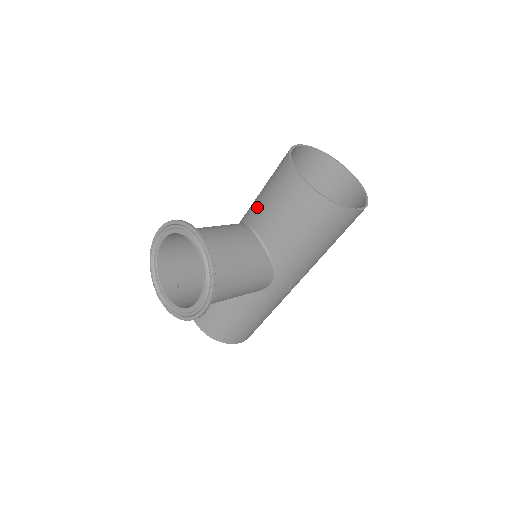
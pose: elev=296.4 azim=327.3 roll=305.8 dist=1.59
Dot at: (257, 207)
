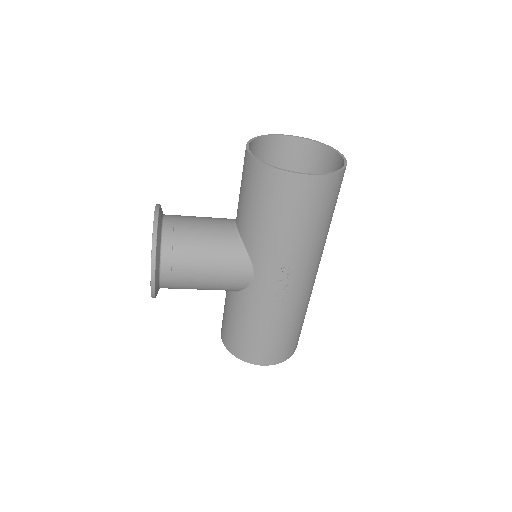
Dot at: occluded
